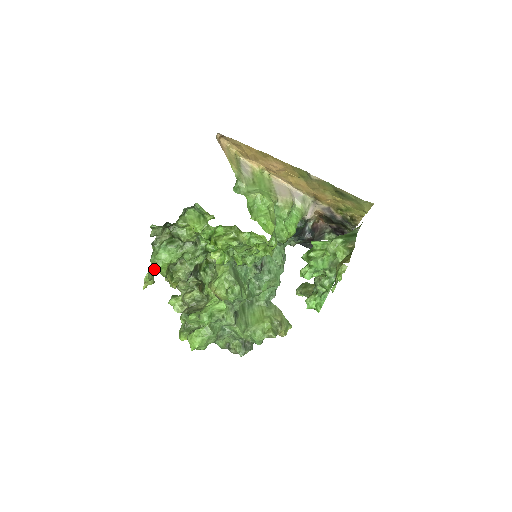
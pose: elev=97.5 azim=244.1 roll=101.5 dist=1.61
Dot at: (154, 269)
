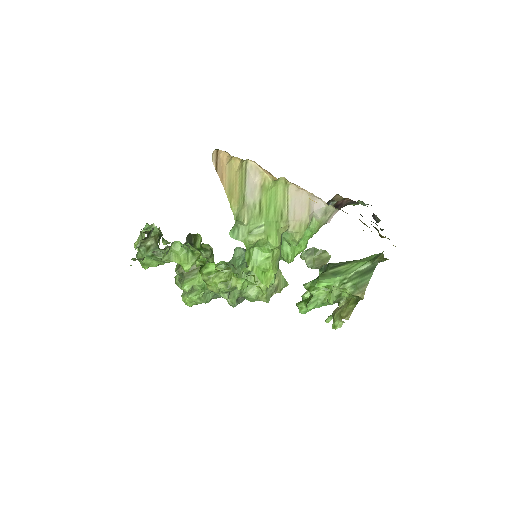
Dot at: occluded
